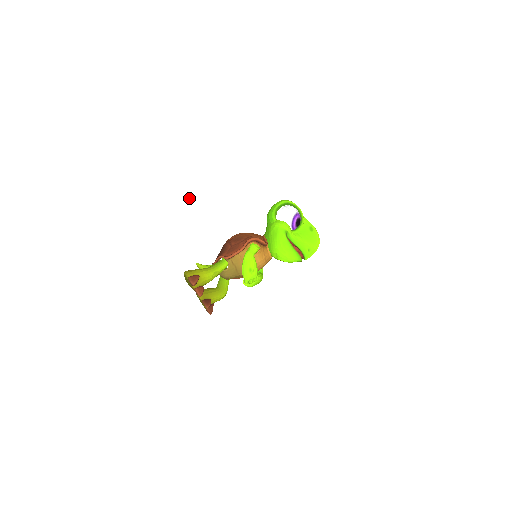
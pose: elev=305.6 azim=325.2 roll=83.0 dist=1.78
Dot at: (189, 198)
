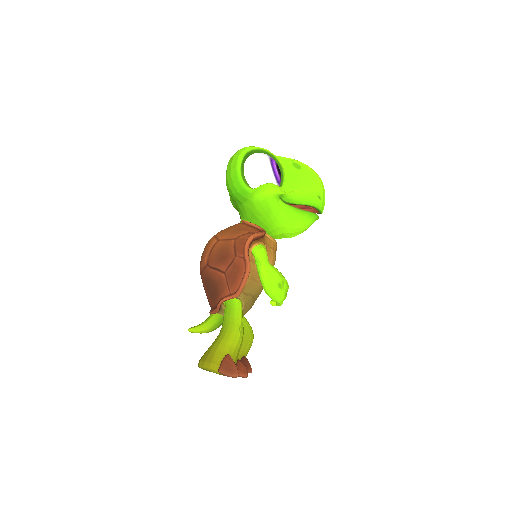
Dot at: (130, 264)
